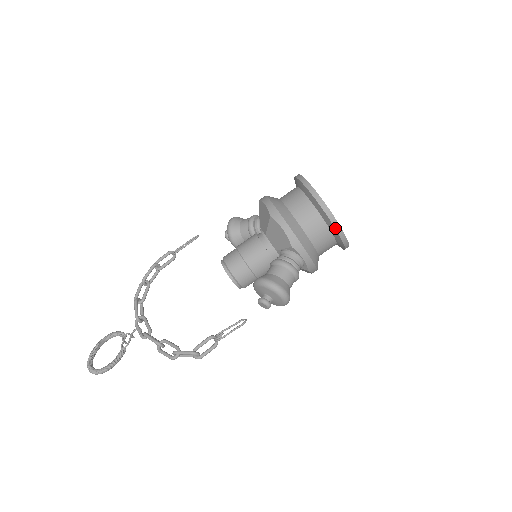
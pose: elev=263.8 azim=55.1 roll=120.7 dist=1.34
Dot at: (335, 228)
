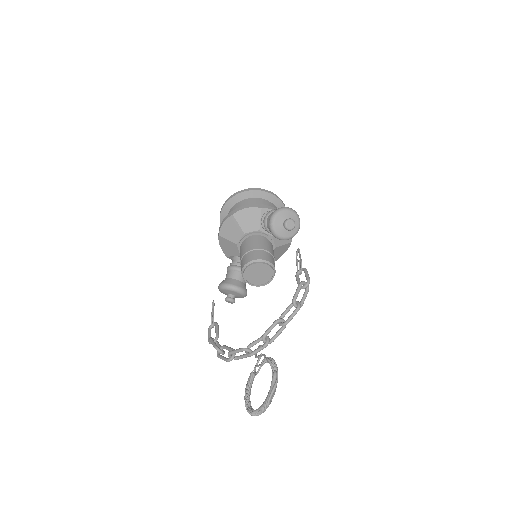
Dot at: (266, 192)
